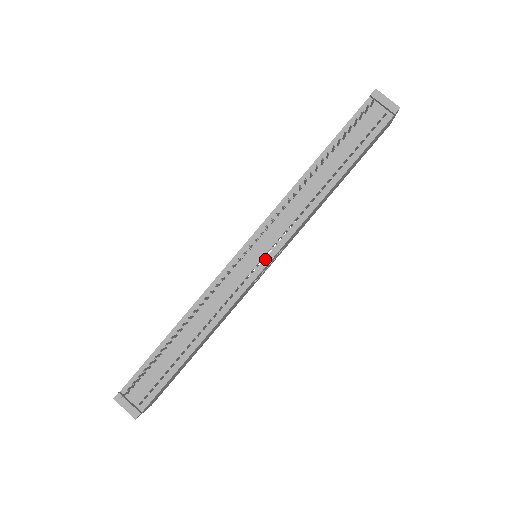
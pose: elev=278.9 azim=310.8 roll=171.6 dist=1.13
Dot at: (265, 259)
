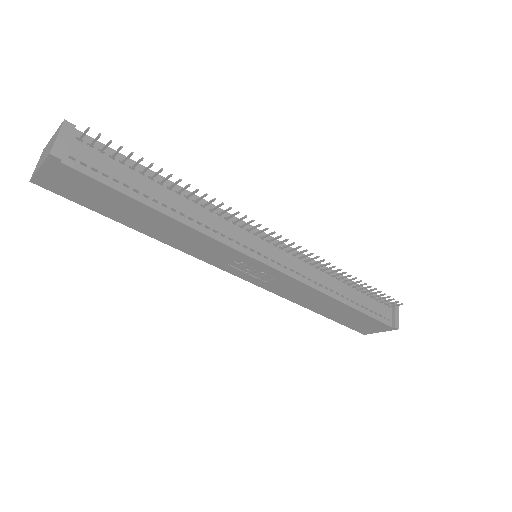
Dot at: (273, 262)
